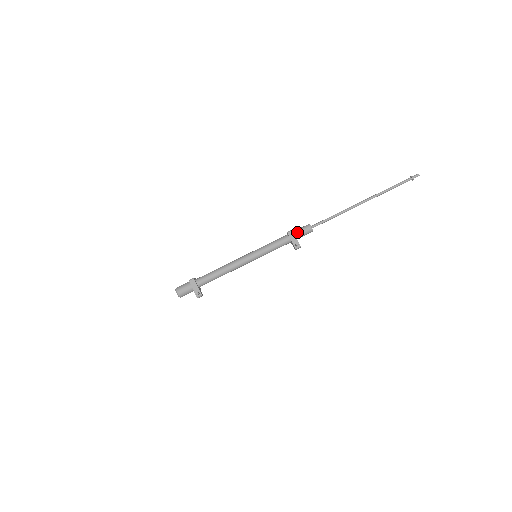
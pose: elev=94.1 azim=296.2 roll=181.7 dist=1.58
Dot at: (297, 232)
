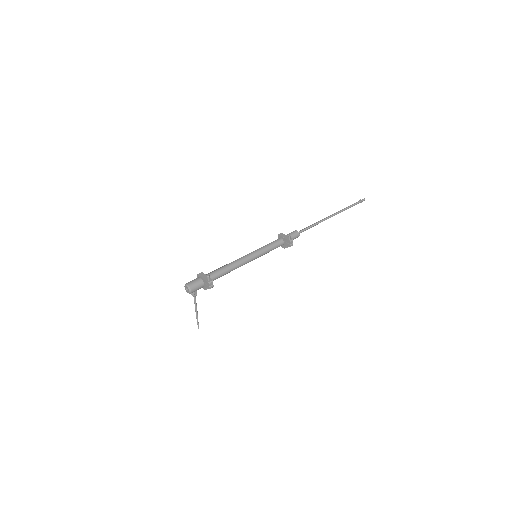
Dot at: occluded
